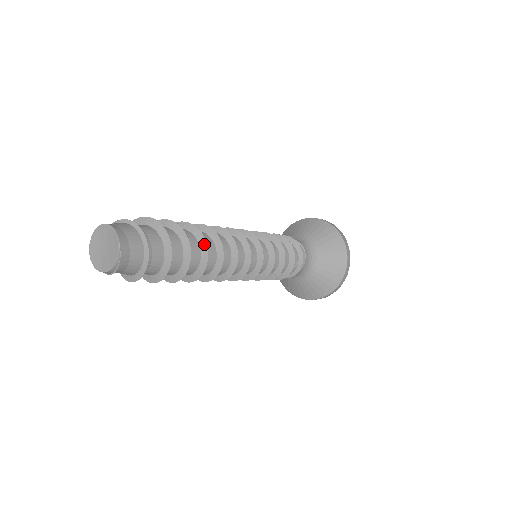
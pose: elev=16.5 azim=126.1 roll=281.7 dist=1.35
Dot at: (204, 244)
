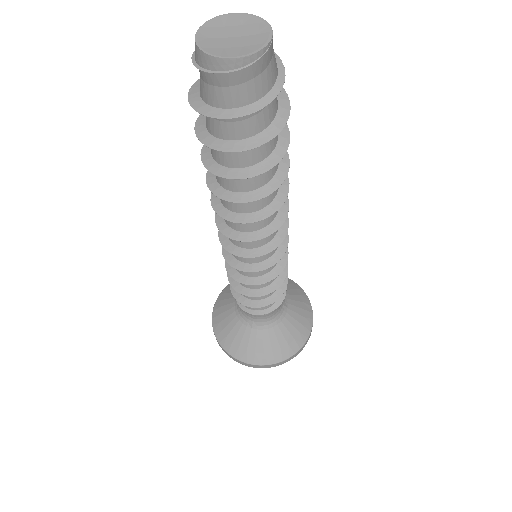
Dot at: (285, 156)
